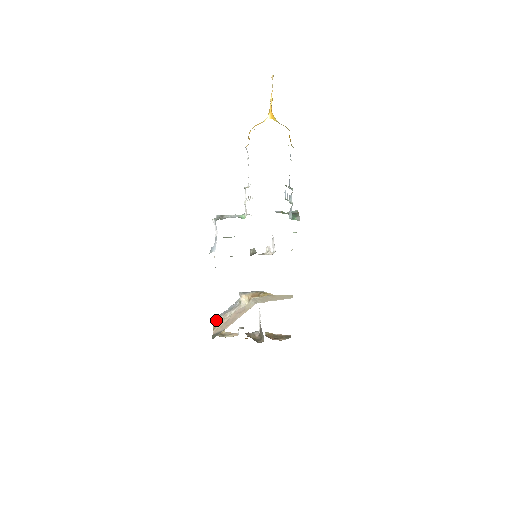
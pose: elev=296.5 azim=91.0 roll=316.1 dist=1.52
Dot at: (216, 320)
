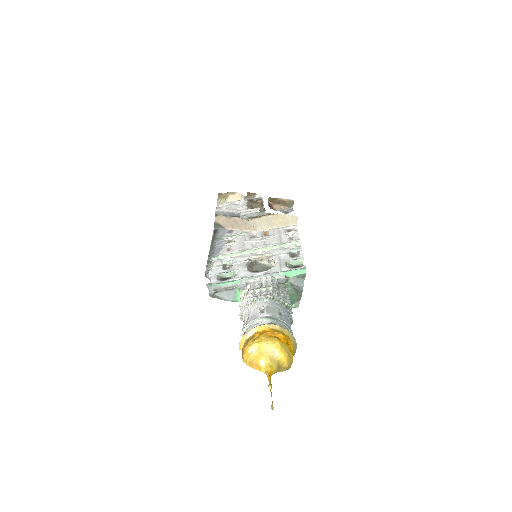
Dot at: occluded
